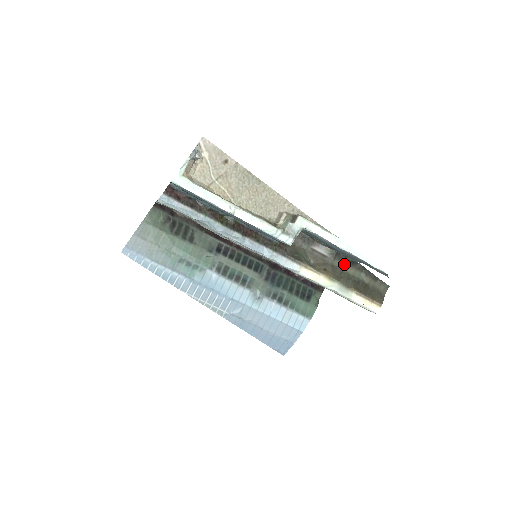
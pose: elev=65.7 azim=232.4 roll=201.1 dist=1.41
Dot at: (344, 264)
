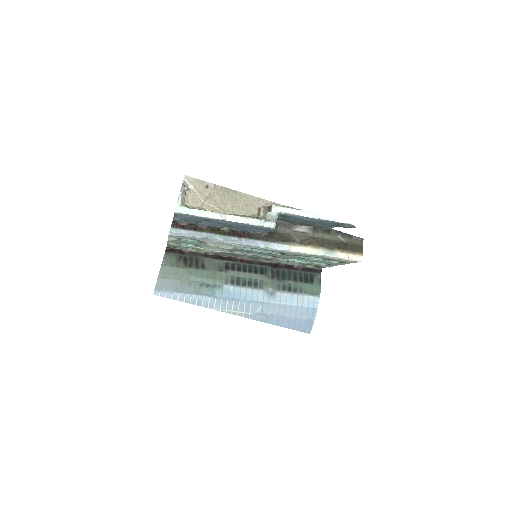
Dot at: (322, 234)
